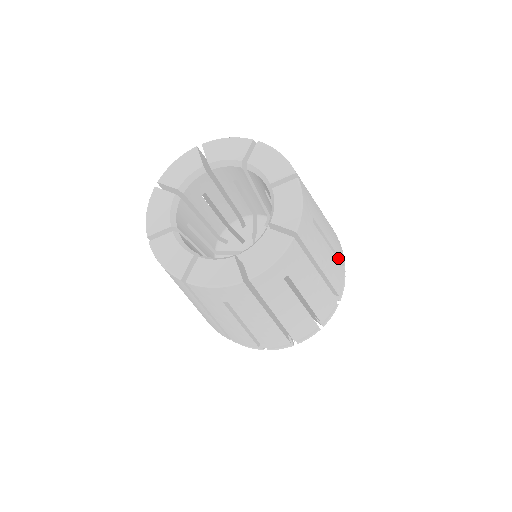
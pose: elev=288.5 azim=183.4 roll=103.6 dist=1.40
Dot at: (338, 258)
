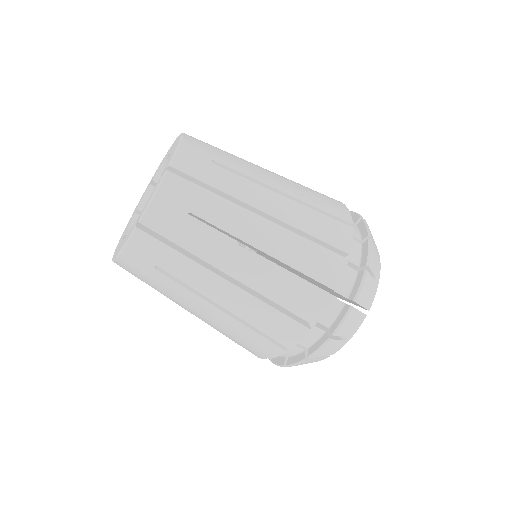
Dot at: (325, 213)
